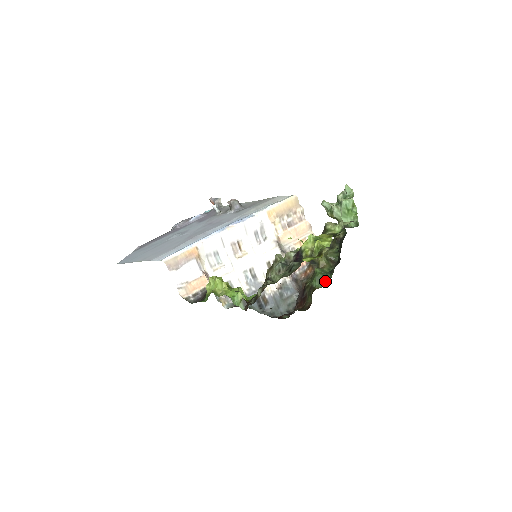
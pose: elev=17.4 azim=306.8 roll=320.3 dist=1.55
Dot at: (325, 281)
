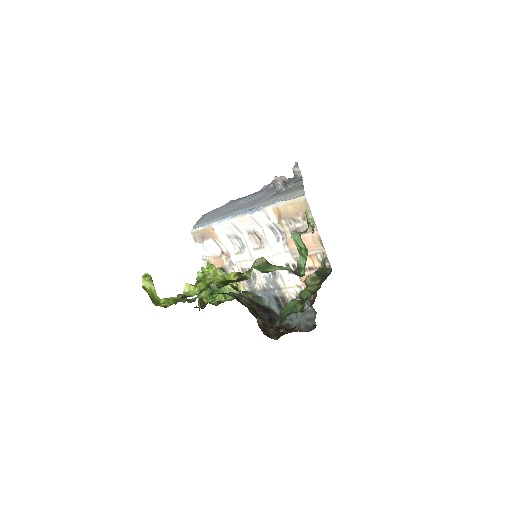
Dot at: (281, 321)
